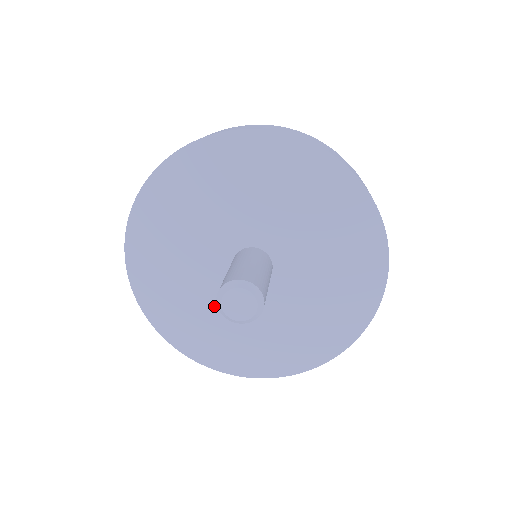
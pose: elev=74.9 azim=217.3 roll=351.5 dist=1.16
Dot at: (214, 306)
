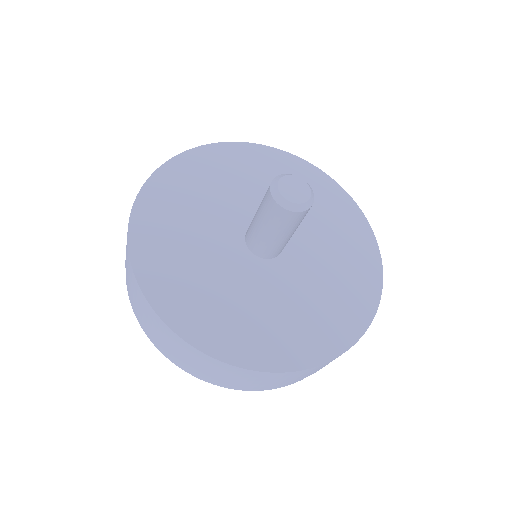
Dot at: (228, 282)
